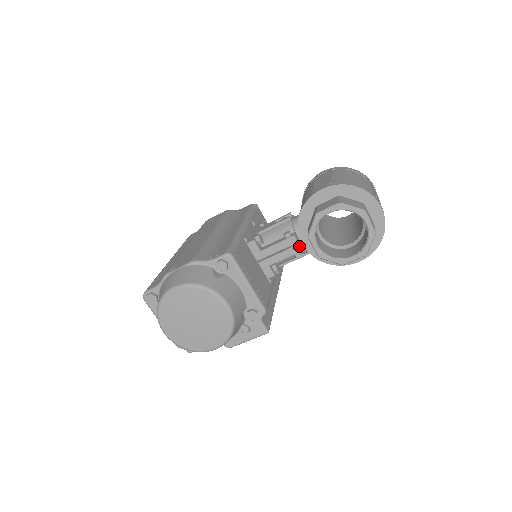
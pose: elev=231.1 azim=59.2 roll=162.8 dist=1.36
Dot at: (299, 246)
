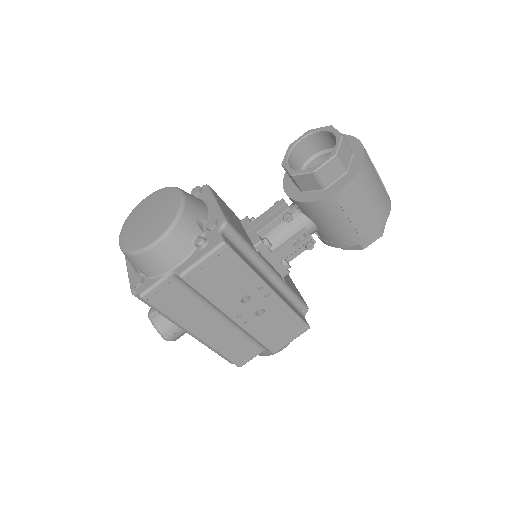
Dot at: (287, 205)
